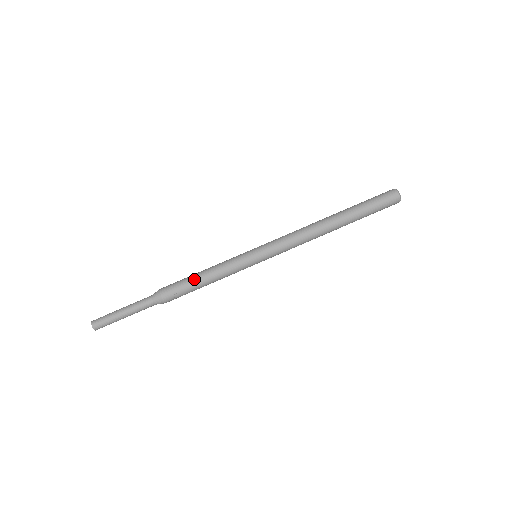
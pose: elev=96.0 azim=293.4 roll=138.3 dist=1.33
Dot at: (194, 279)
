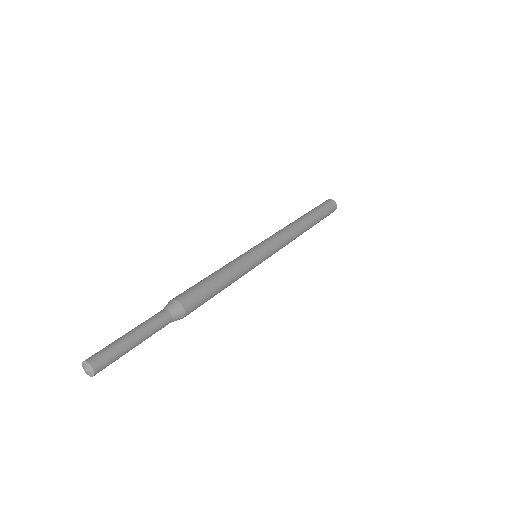
Dot at: (208, 278)
